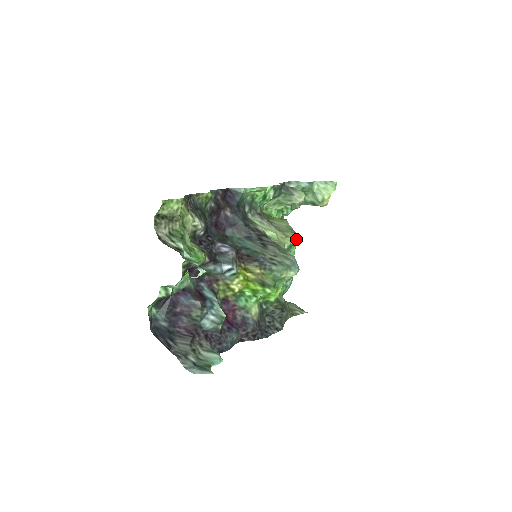
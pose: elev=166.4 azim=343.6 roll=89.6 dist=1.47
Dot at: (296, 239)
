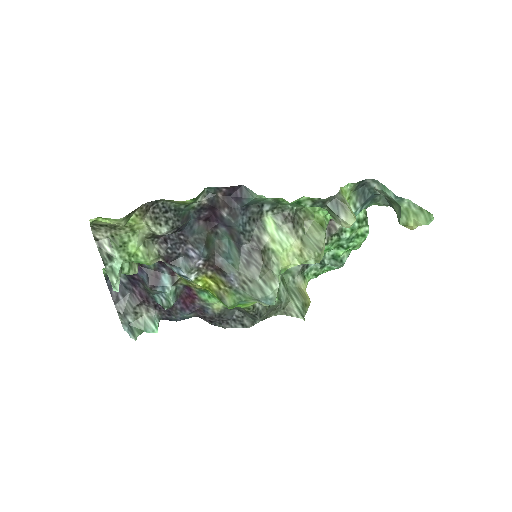
Dot at: (313, 262)
